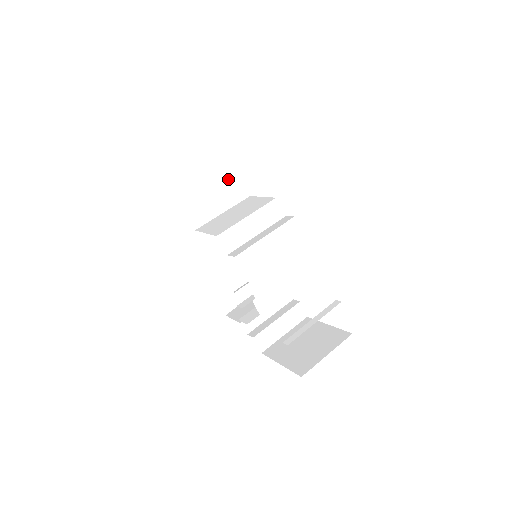
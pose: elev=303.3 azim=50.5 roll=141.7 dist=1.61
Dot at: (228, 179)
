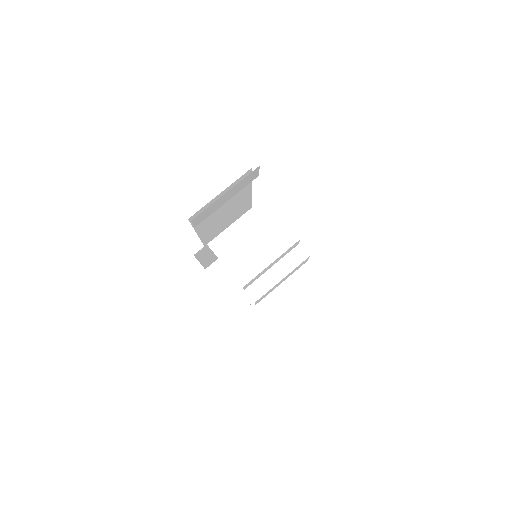
Dot at: occluded
